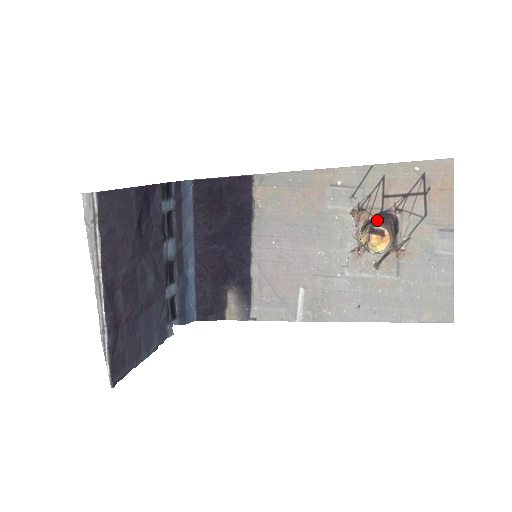
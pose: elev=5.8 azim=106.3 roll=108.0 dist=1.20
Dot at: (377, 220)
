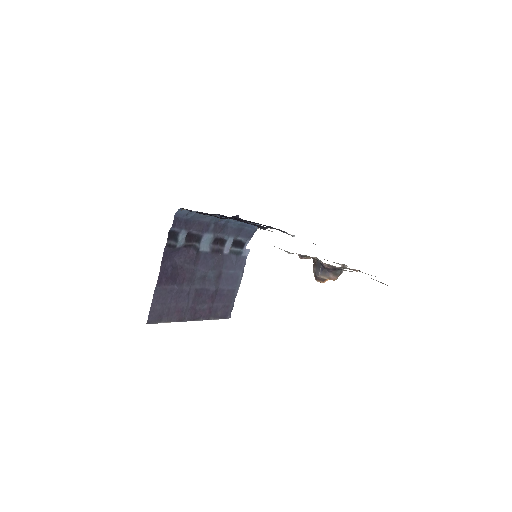
Dot at: (318, 267)
